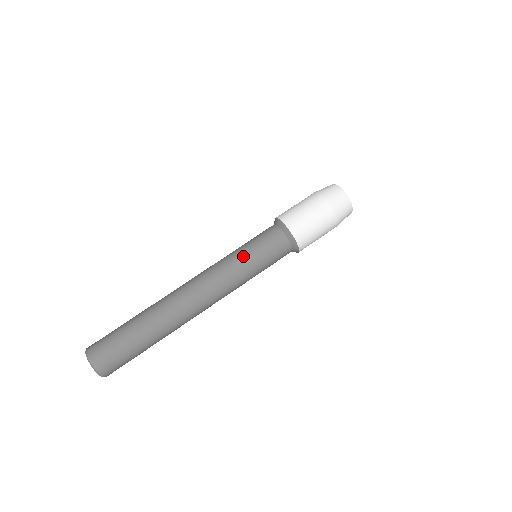
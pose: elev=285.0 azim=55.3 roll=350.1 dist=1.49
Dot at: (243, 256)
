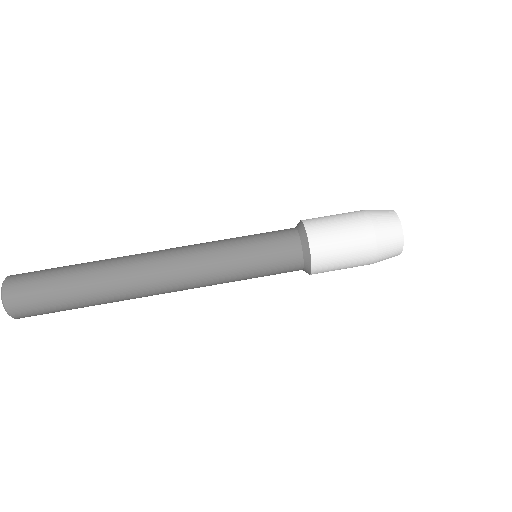
Dot at: (239, 259)
